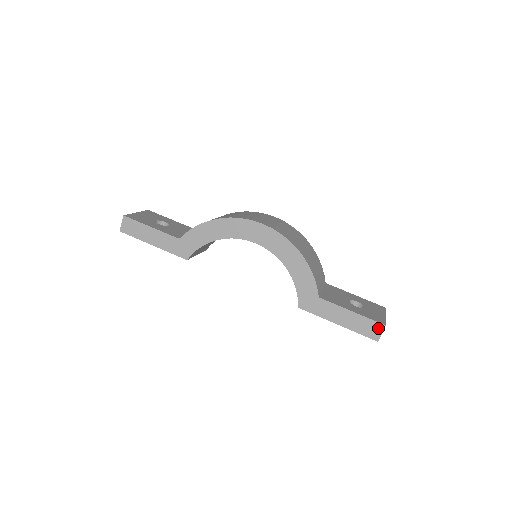
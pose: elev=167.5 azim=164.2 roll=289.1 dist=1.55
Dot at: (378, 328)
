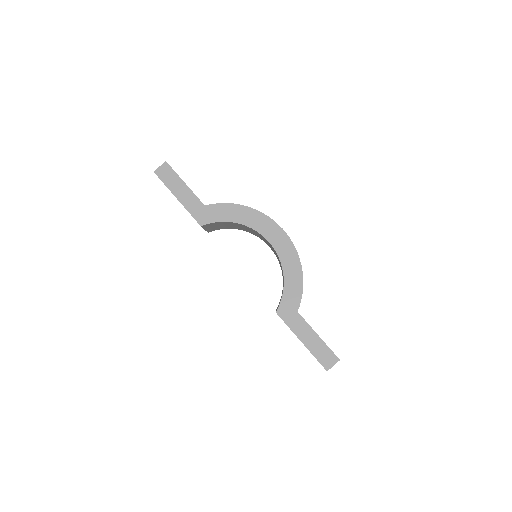
Dot at: (333, 360)
